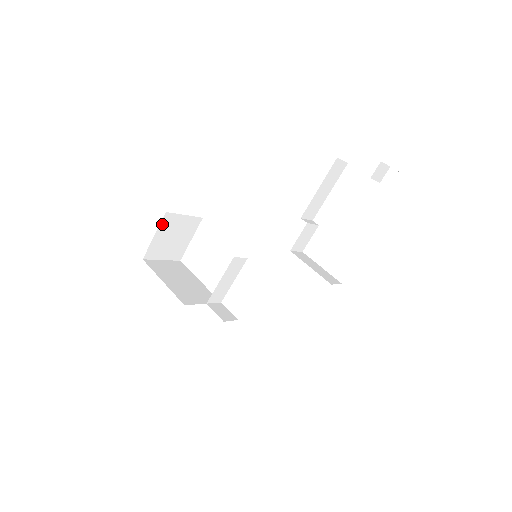
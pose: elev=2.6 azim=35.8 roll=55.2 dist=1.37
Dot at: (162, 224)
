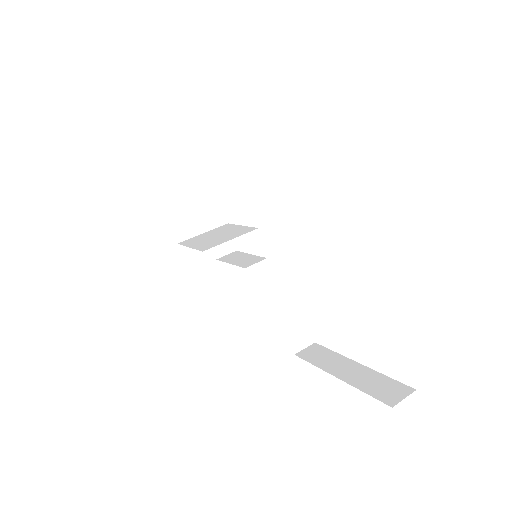
Dot at: occluded
